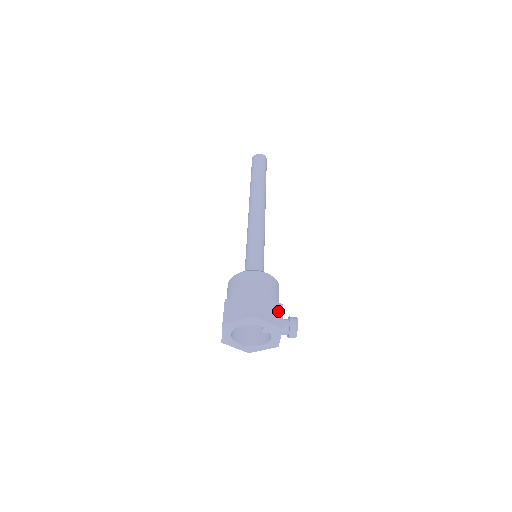
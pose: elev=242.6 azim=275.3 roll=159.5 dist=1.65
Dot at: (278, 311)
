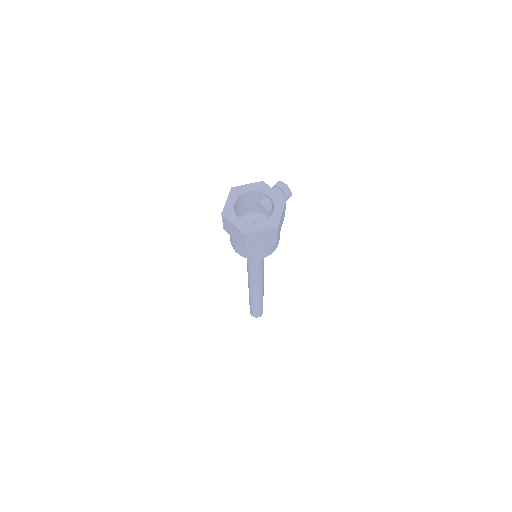
Dot at: occluded
